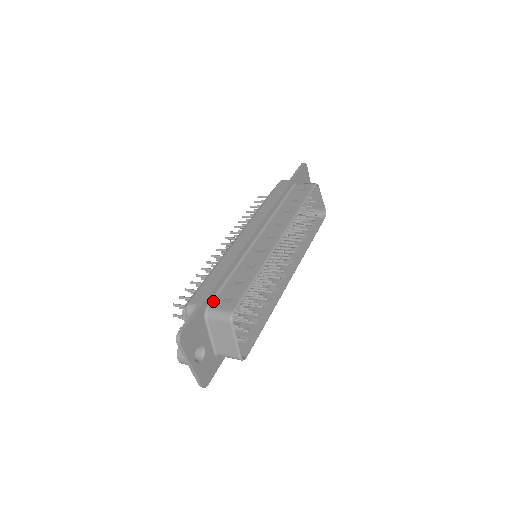
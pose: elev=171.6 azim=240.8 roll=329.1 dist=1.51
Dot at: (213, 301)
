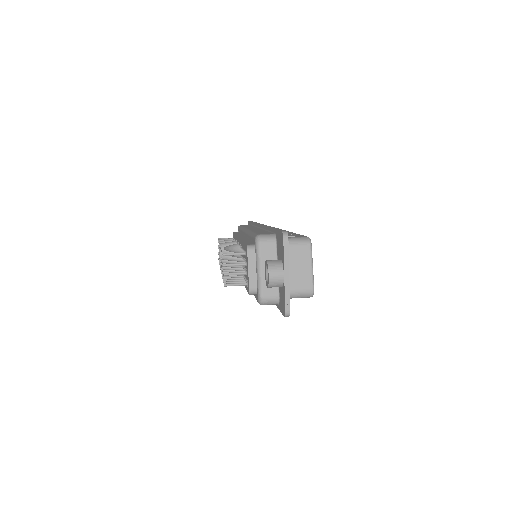
Dot at: occluded
